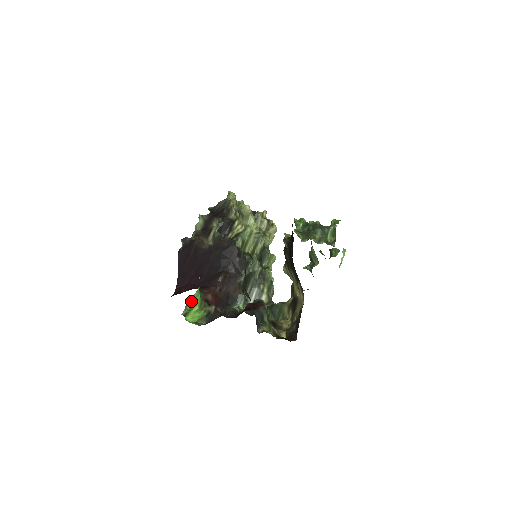
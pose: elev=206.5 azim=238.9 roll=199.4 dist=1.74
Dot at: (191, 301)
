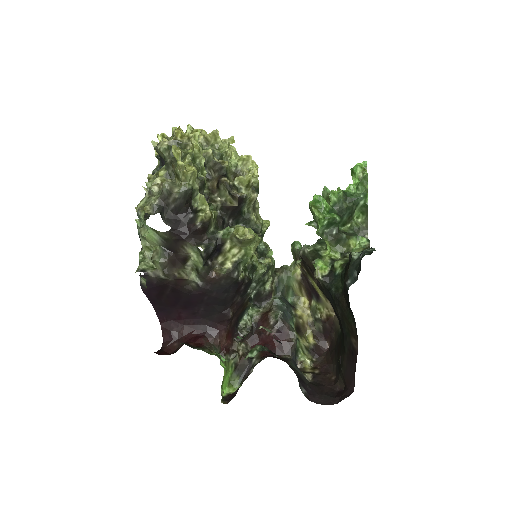
Dot at: (222, 382)
